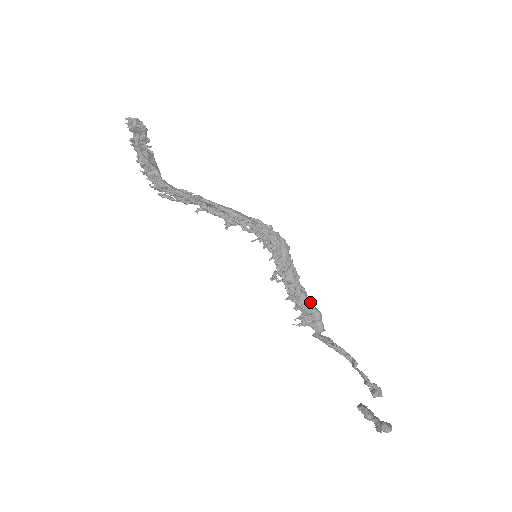
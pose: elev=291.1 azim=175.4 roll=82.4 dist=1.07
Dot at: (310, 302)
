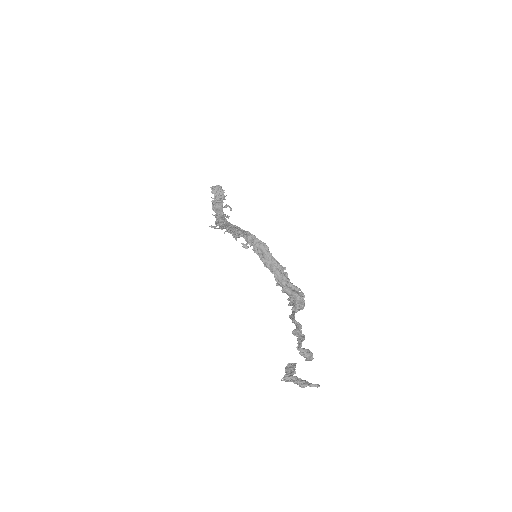
Dot at: (298, 288)
